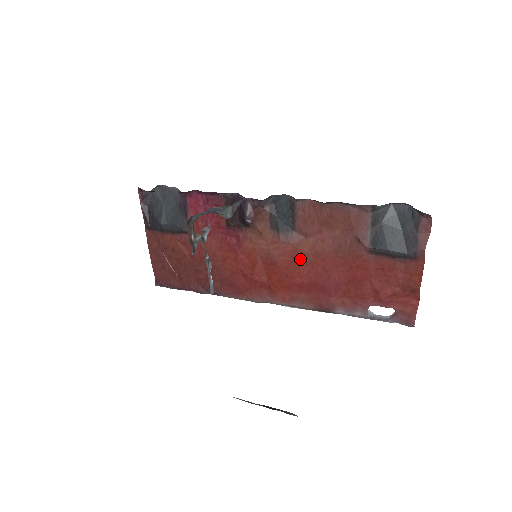
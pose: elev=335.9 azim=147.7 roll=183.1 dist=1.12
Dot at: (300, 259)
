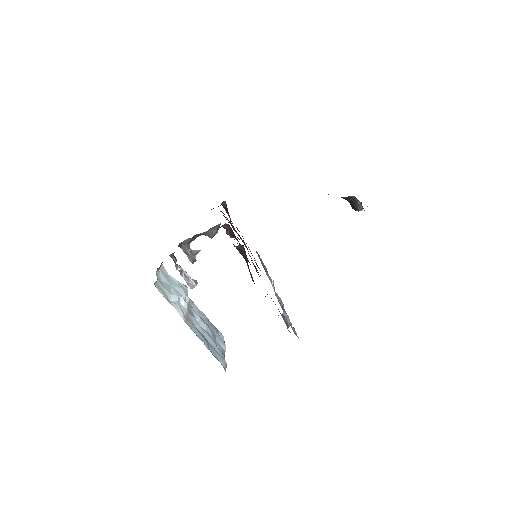
Dot at: occluded
